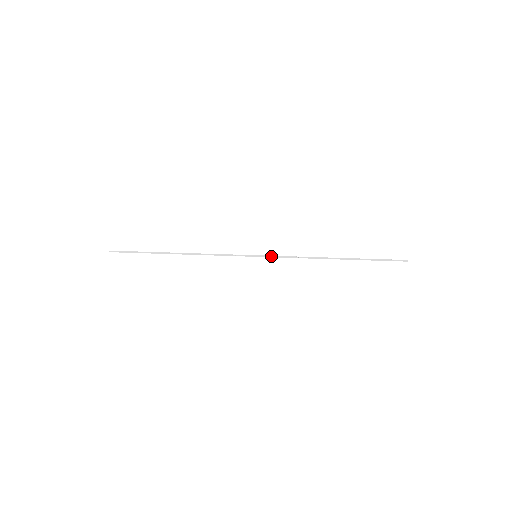
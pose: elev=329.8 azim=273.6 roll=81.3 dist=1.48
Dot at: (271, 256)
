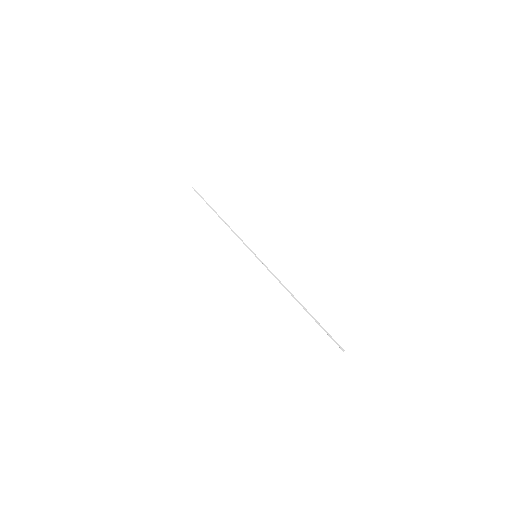
Dot at: (263, 264)
